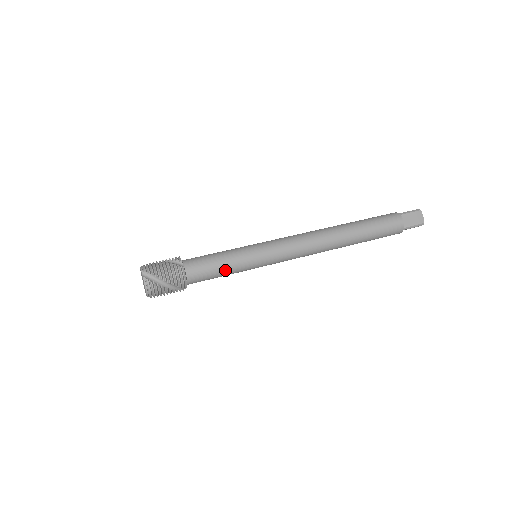
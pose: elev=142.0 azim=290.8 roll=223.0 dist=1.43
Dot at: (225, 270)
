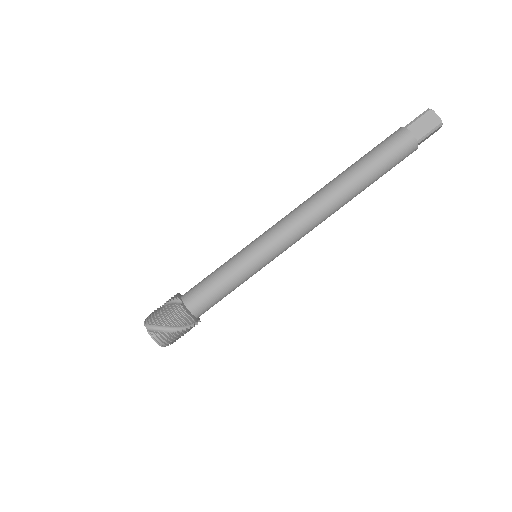
Dot at: (226, 287)
